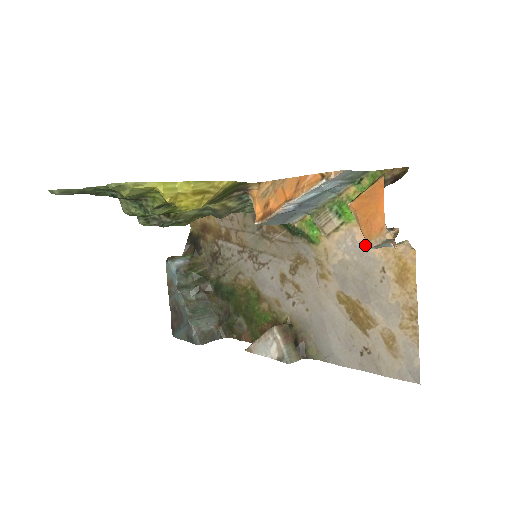
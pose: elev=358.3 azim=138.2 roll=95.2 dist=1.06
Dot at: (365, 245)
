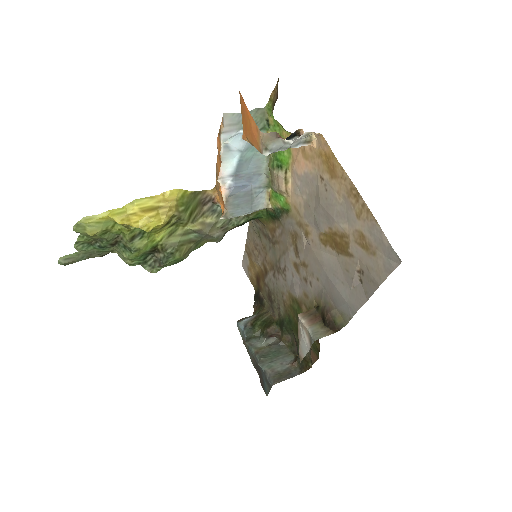
Dot at: (304, 172)
